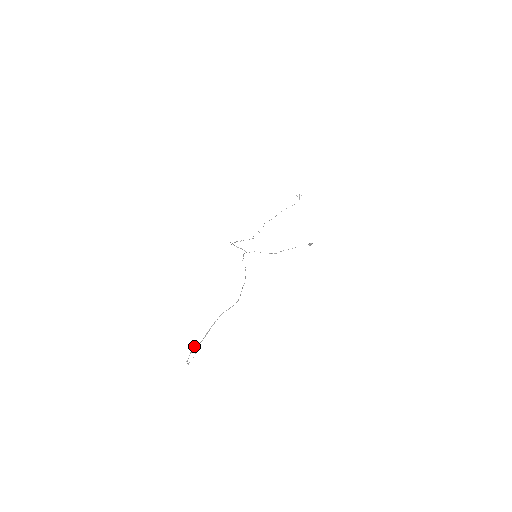
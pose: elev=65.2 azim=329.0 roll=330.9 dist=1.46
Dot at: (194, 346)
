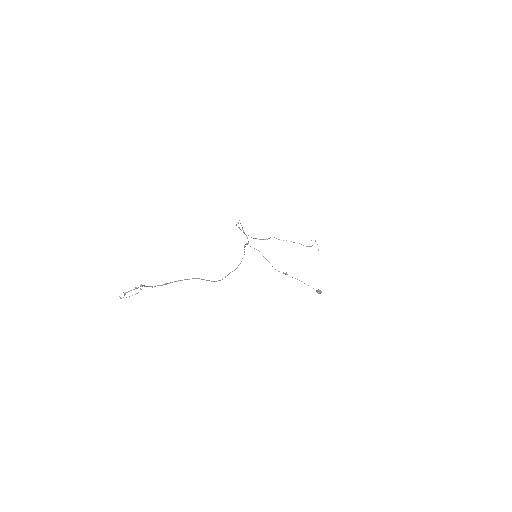
Dot at: occluded
